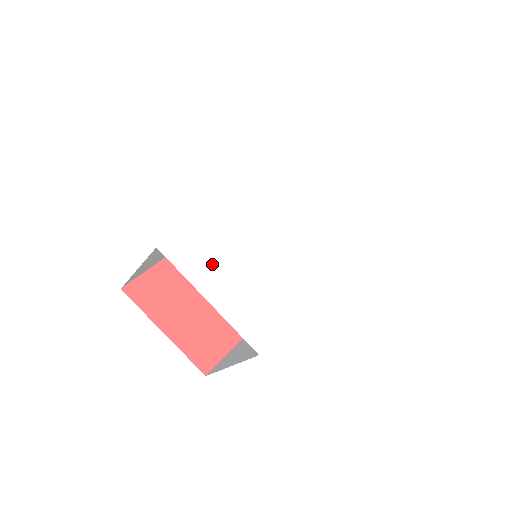
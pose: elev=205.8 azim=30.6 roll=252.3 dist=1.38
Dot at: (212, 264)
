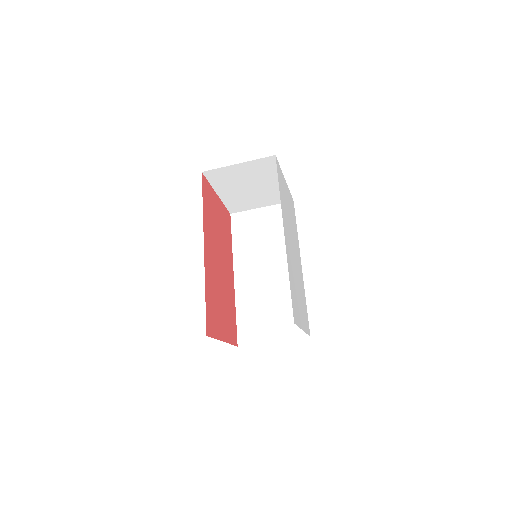
Dot at: (297, 306)
